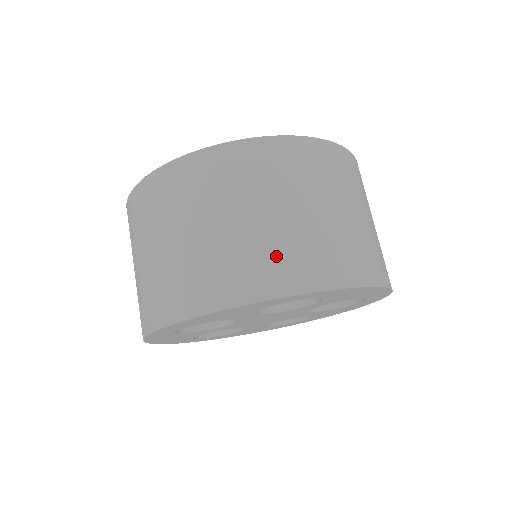
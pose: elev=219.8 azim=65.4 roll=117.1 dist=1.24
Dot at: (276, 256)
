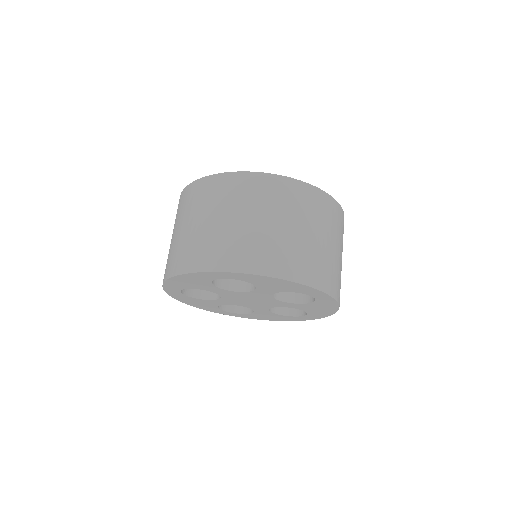
Dot at: (323, 266)
